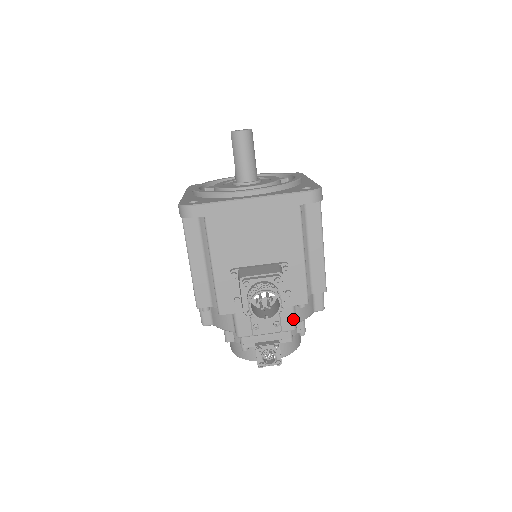
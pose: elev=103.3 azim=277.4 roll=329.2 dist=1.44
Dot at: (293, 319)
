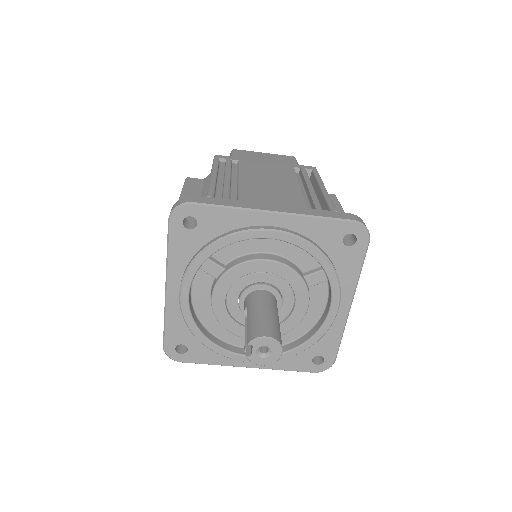
Dot at: occluded
